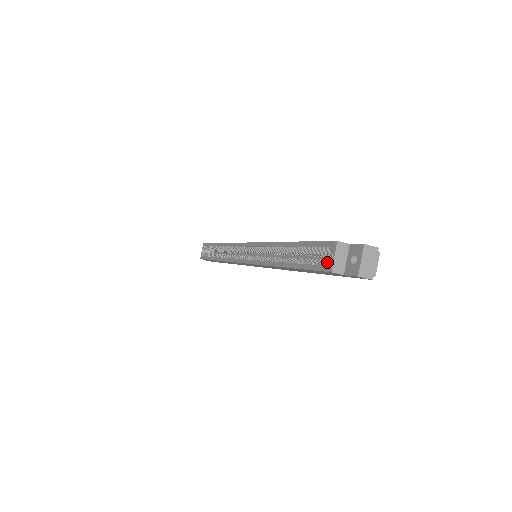
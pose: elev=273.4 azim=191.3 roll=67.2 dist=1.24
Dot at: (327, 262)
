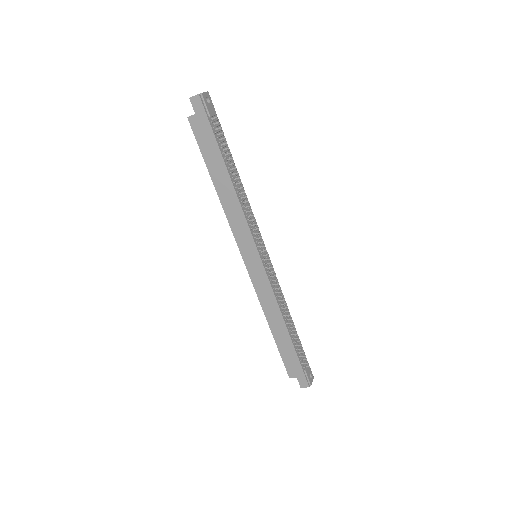
Dot at: occluded
